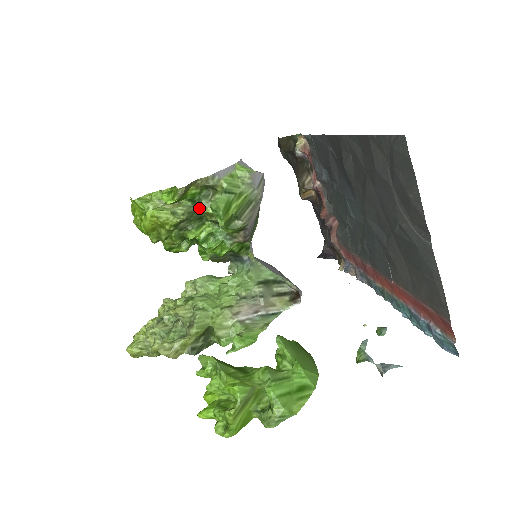
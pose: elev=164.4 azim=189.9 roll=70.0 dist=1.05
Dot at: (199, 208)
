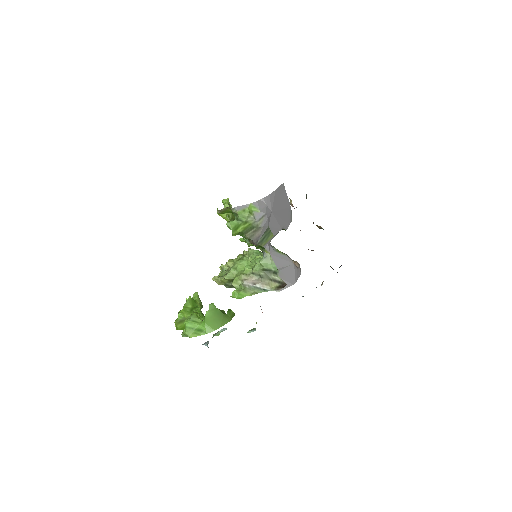
Dot at: occluded
